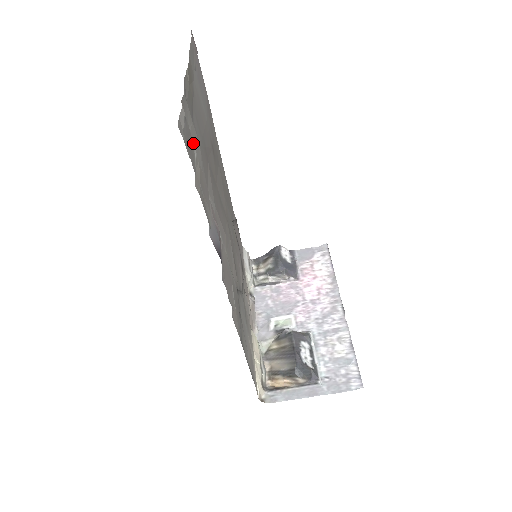
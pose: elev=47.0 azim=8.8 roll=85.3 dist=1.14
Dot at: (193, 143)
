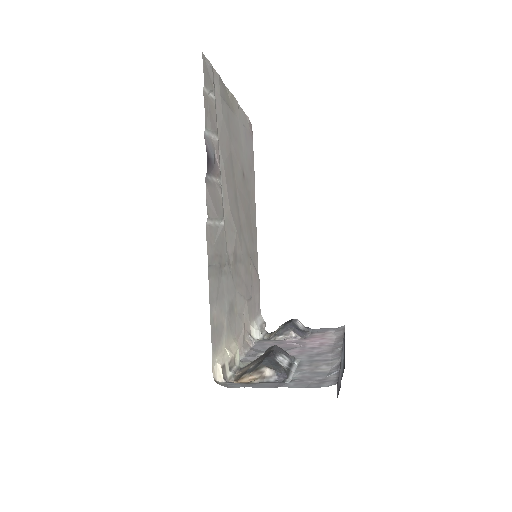
Dot at: (214, 92)
